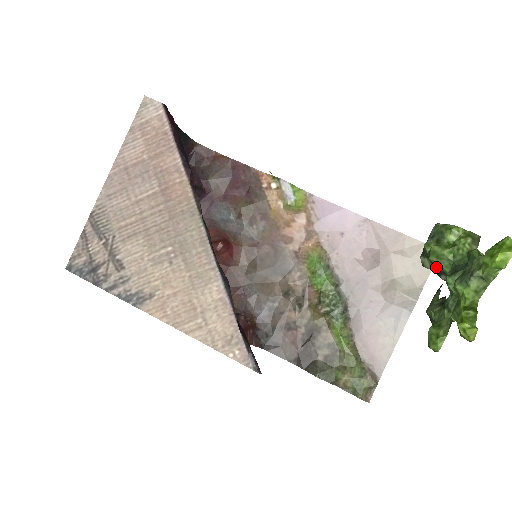
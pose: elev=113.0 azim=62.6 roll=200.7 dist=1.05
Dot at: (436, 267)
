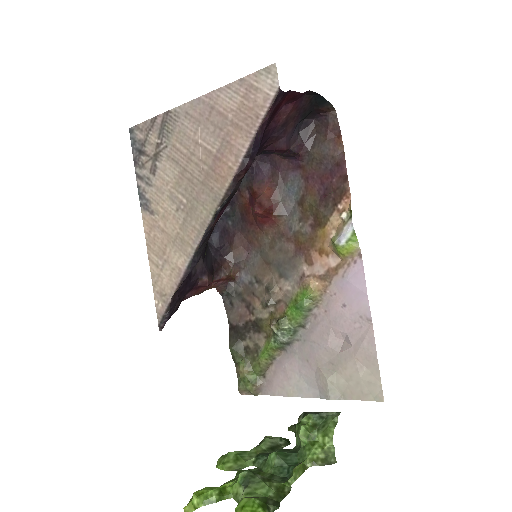
Dot at: (295, 432)
